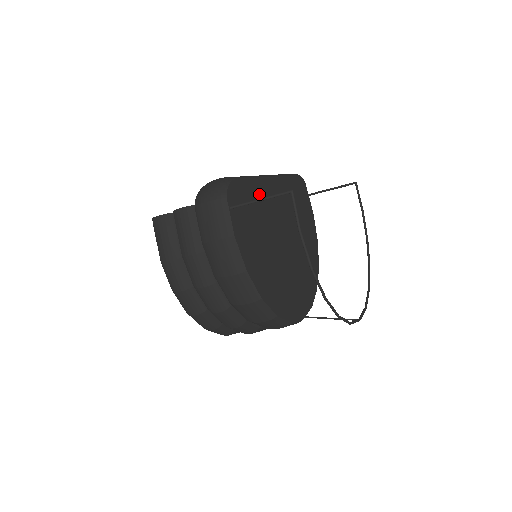
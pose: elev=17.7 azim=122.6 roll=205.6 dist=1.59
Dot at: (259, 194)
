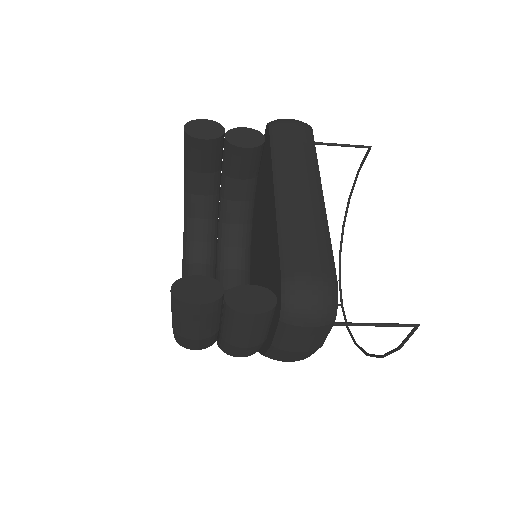
Dot at: occluded
